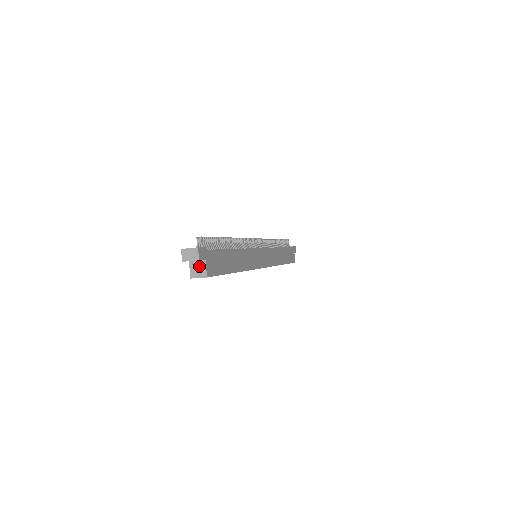
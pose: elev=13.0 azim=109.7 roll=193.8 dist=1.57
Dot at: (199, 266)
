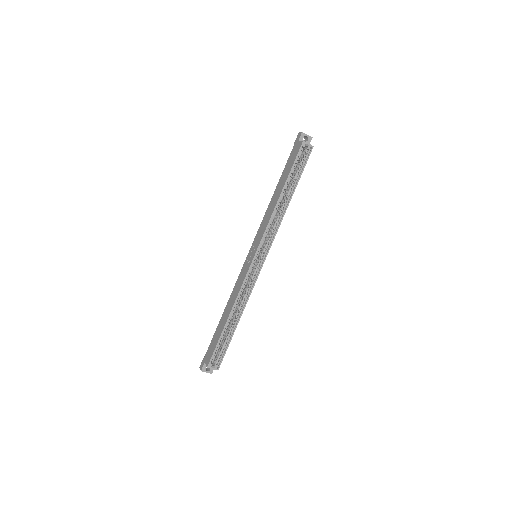
Dot at: occluded
